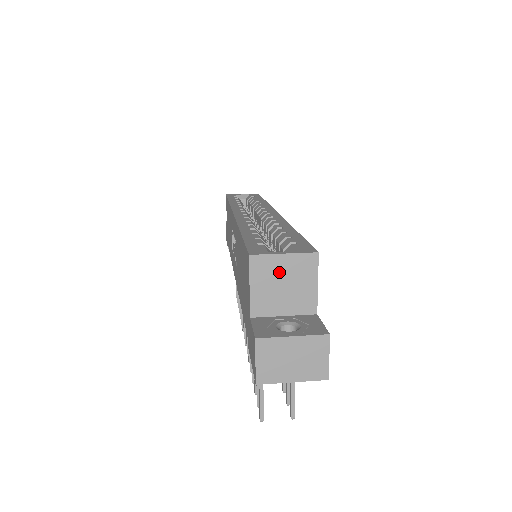
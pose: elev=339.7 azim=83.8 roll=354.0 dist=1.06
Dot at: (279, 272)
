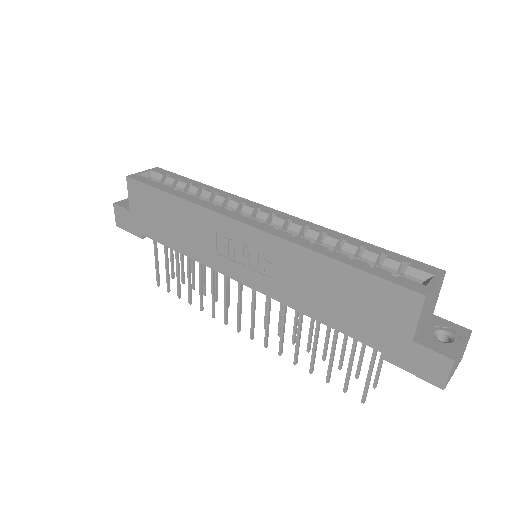
Dot at: (431, 298)
